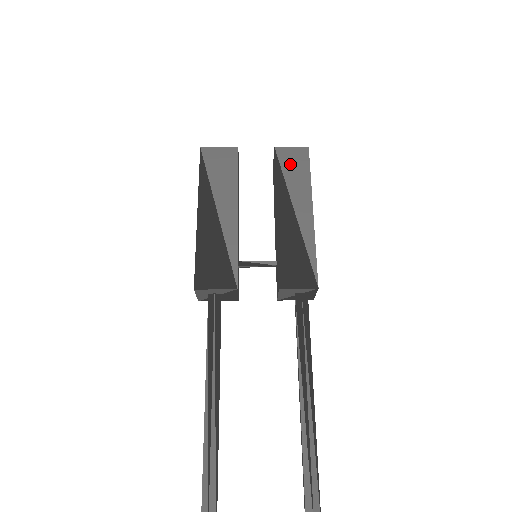
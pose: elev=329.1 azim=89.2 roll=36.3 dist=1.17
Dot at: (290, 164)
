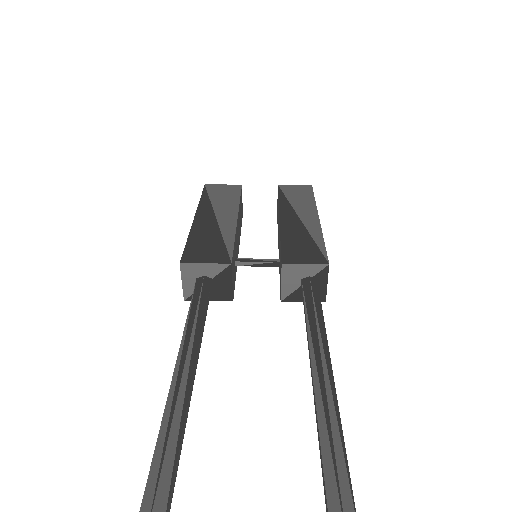
Dot at: (293, 193)
